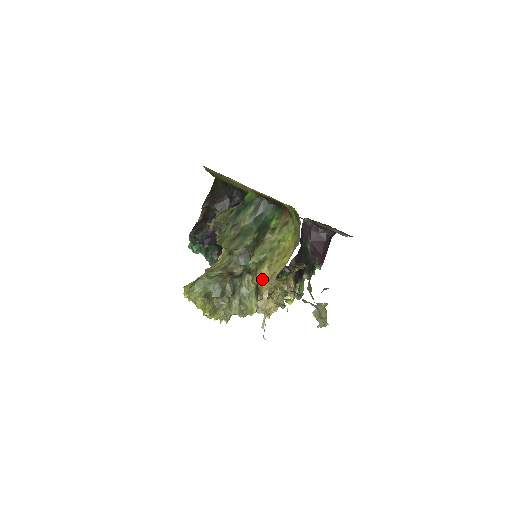
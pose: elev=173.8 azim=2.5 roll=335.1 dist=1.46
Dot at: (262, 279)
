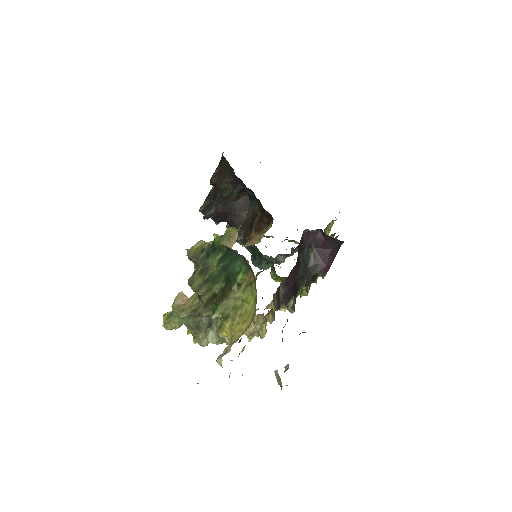
Dot at: (225, 334)
